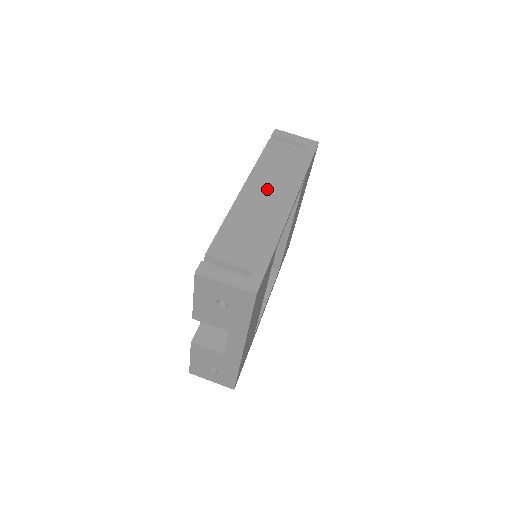
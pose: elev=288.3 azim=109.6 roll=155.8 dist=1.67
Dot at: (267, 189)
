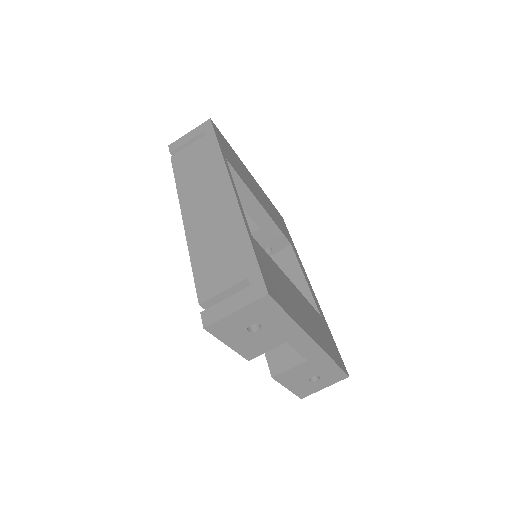
Dot at: (202, 199)
